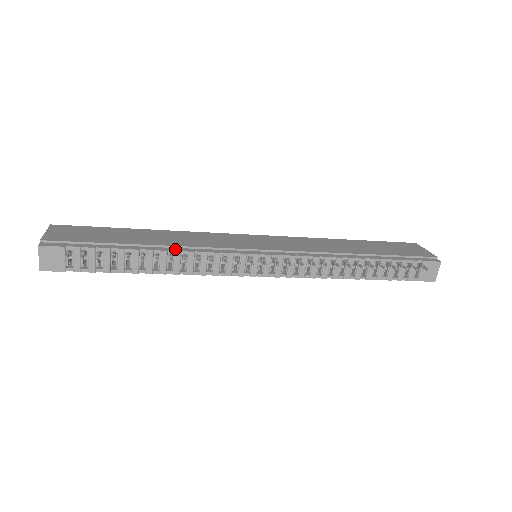
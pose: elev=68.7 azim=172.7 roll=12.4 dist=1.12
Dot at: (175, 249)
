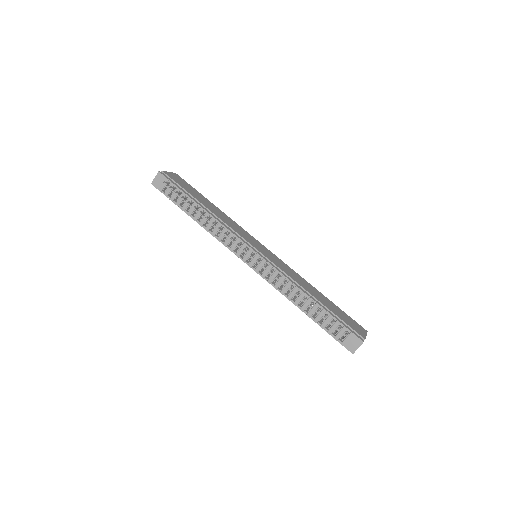
Dot at: (215, 217)
